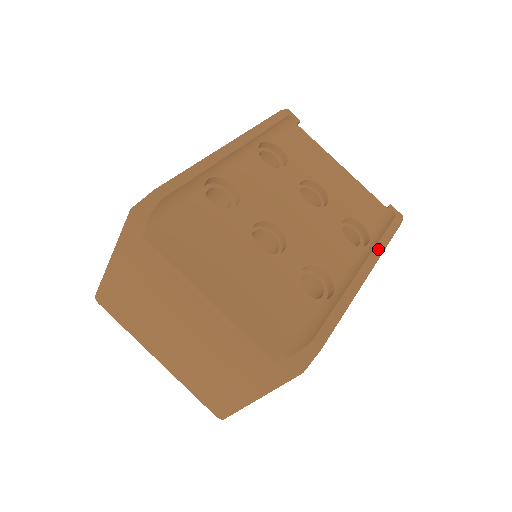
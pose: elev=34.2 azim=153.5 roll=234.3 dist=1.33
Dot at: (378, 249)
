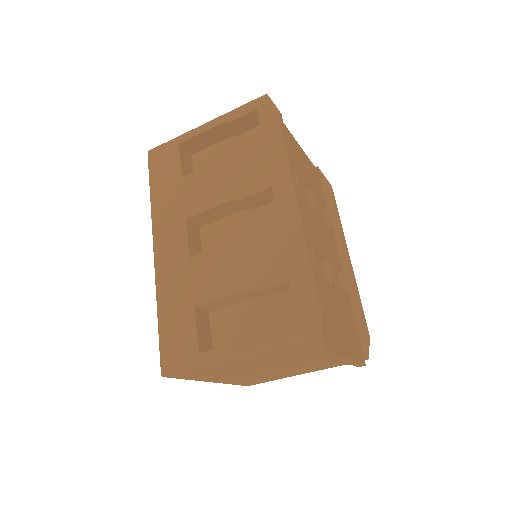
Dot at: (341, 227)
